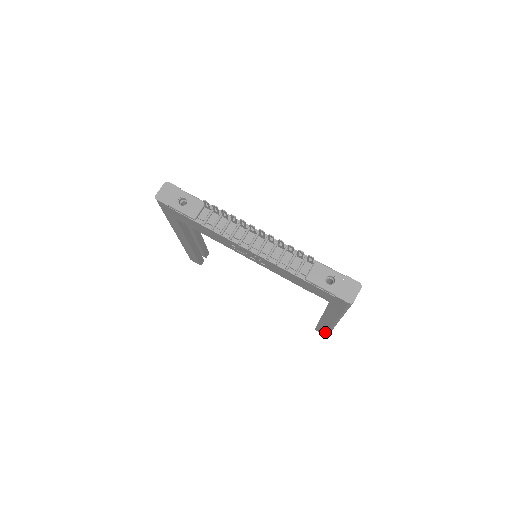
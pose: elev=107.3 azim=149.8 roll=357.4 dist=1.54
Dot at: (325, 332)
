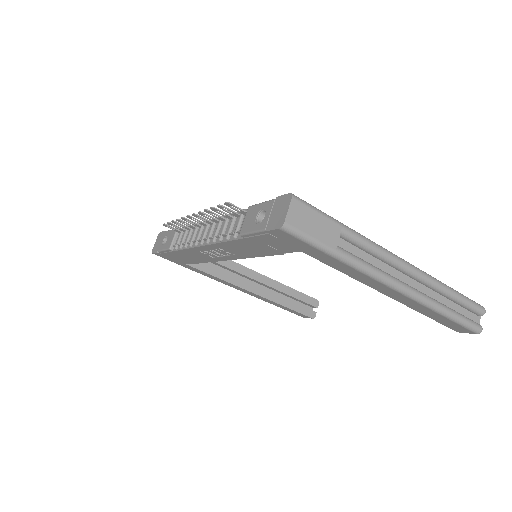
Dot at: (459, 326)
